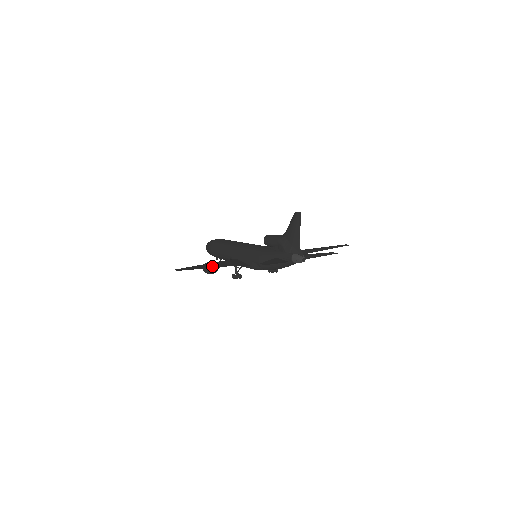
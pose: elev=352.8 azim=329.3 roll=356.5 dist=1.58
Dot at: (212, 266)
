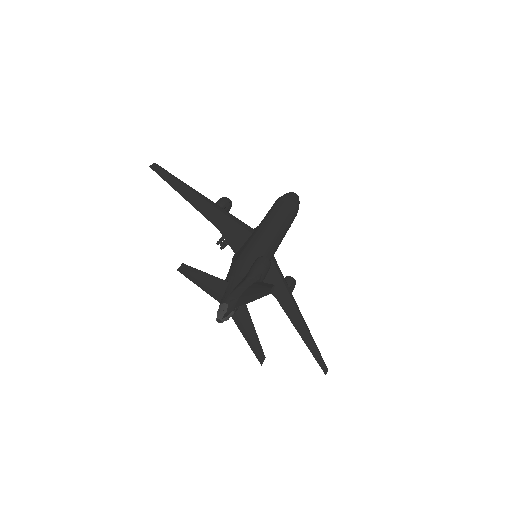
Dot at: (200, 206)
